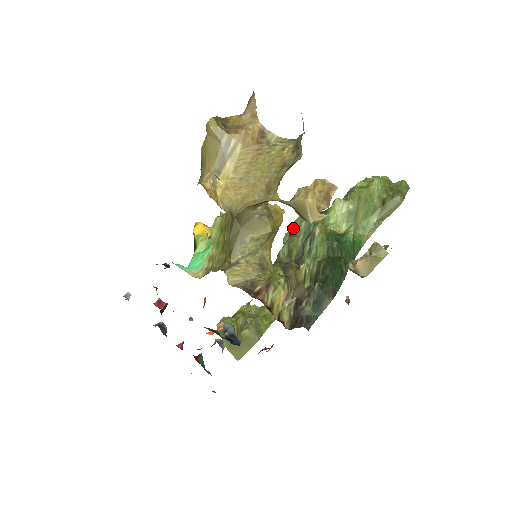
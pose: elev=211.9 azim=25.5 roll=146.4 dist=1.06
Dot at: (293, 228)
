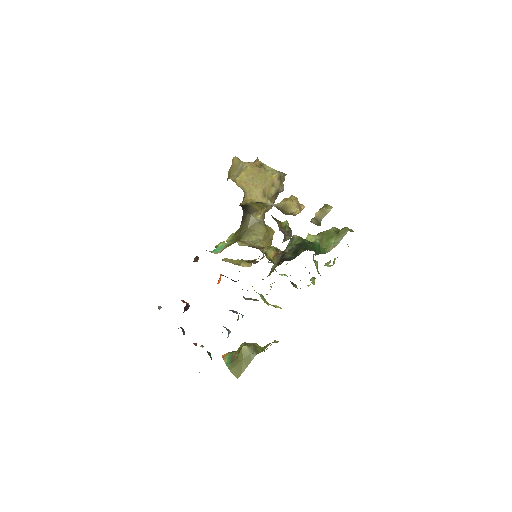
Dot at: occluded
